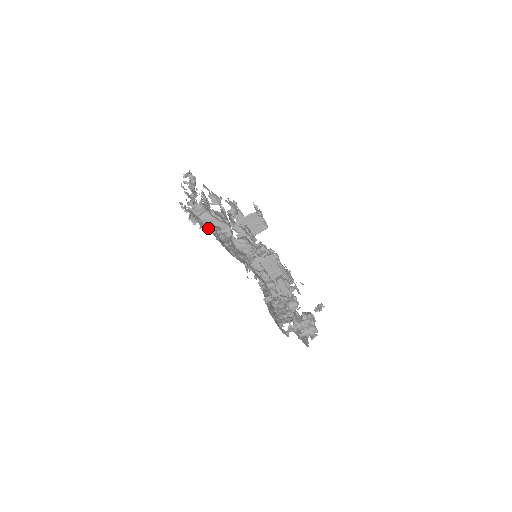
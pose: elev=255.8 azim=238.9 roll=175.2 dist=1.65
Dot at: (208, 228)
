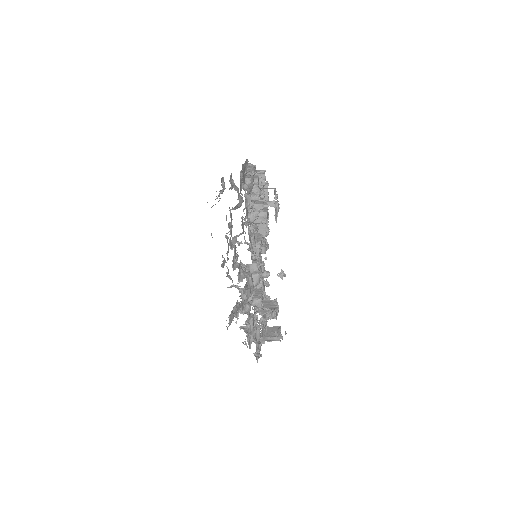
Dot at: occluded
